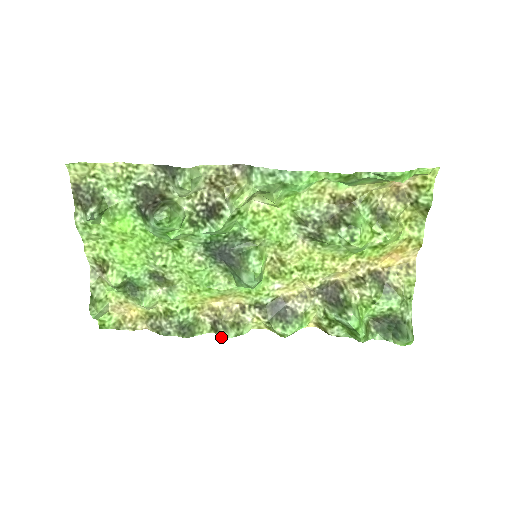
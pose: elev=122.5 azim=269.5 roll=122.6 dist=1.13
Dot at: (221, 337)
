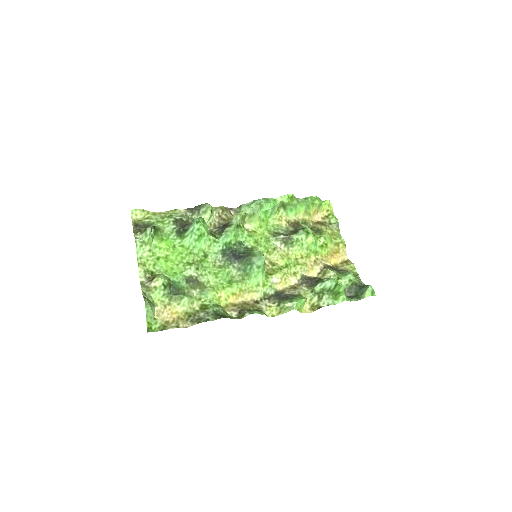
Dot at: (249, 314)
